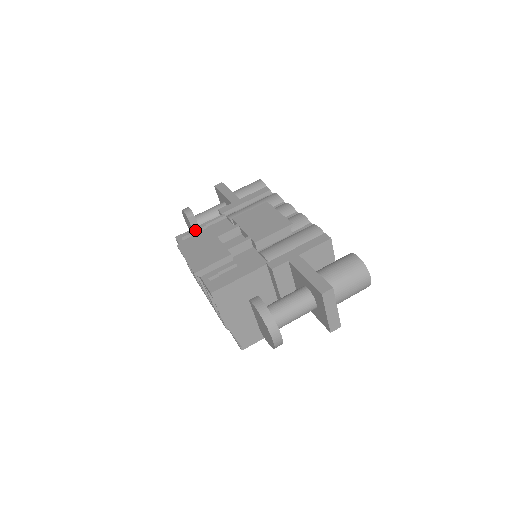
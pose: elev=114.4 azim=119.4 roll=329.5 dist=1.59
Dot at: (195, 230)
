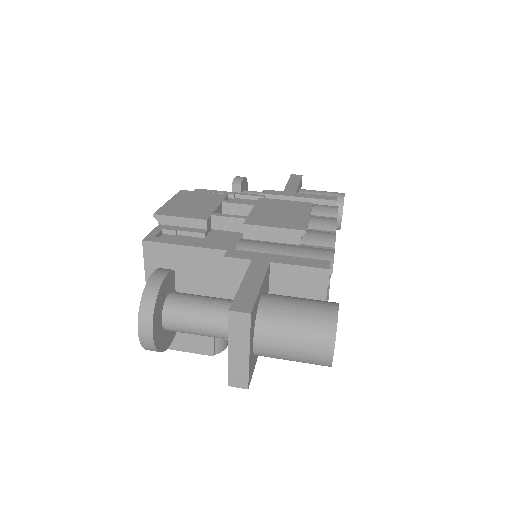
Dot at: (220, 192)
